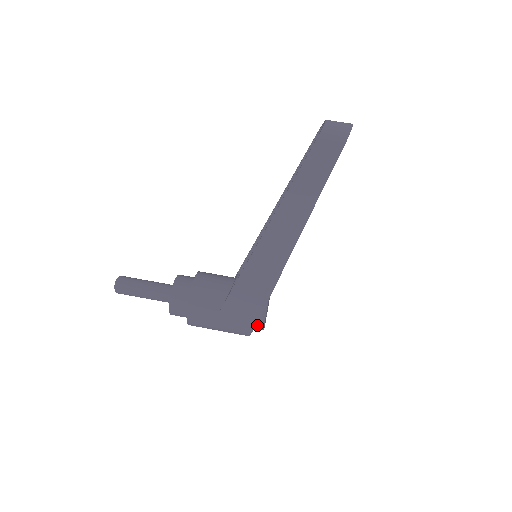
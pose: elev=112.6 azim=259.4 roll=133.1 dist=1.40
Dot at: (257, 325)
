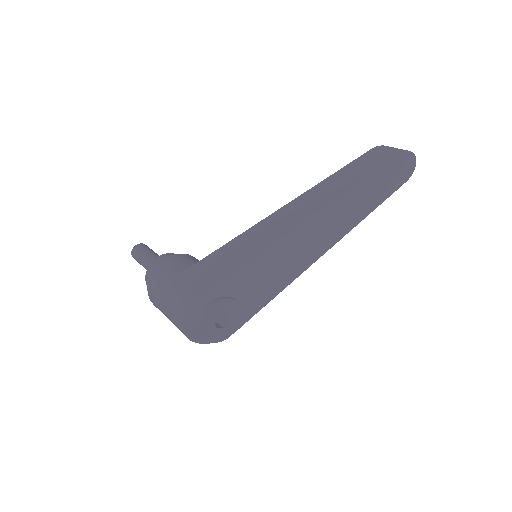
Dot at: (199, 313)
